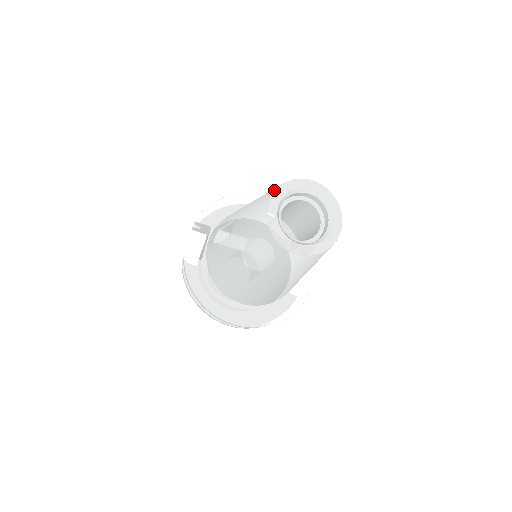
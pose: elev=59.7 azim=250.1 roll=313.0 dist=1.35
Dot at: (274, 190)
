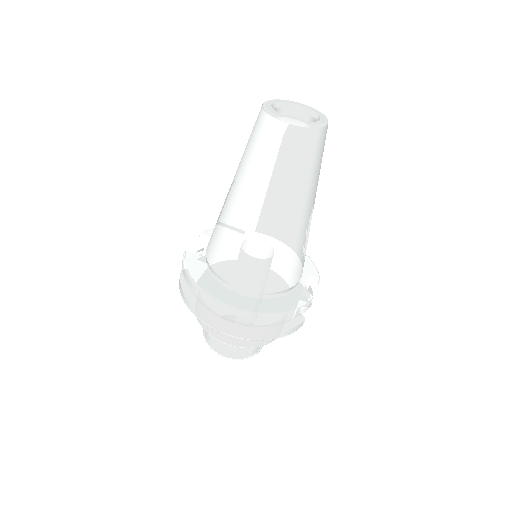
Dot at: occluded
